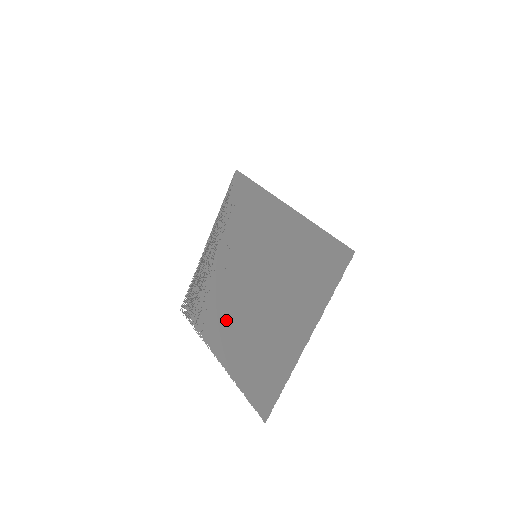
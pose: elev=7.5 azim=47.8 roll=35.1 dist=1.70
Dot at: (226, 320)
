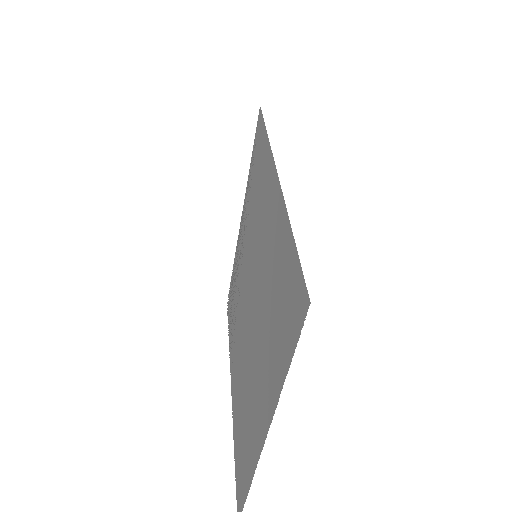
Dot at: occluded
